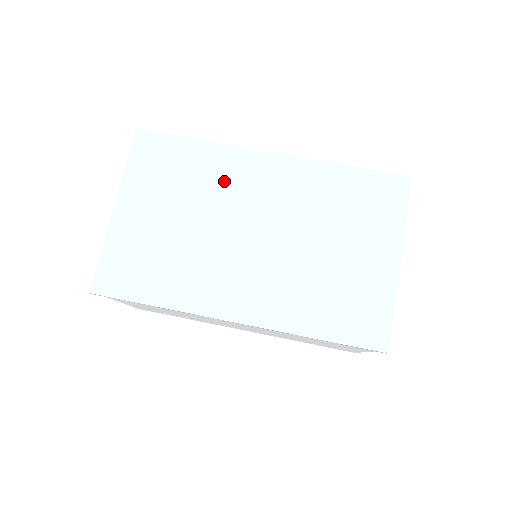
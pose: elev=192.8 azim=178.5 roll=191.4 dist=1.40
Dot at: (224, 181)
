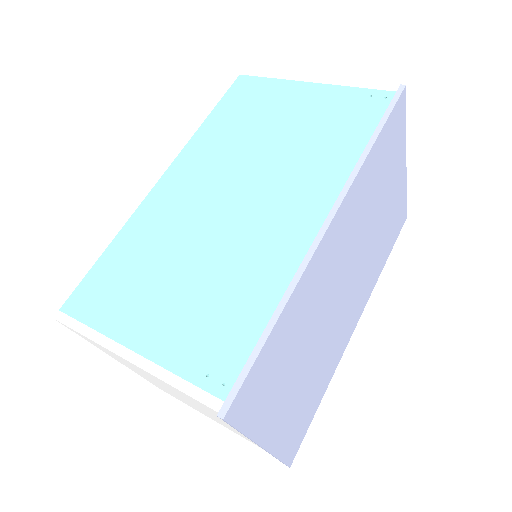
Dot at: (315, 300)
